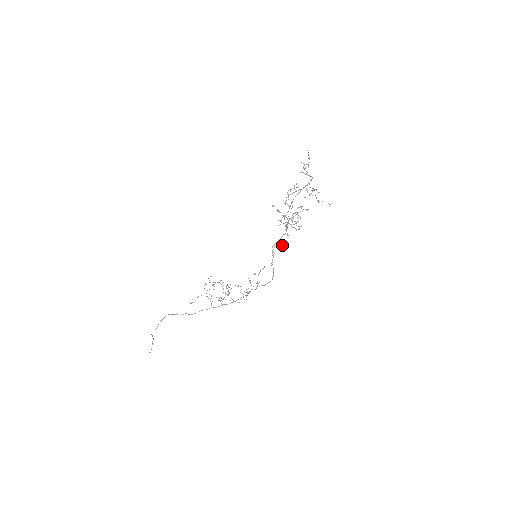
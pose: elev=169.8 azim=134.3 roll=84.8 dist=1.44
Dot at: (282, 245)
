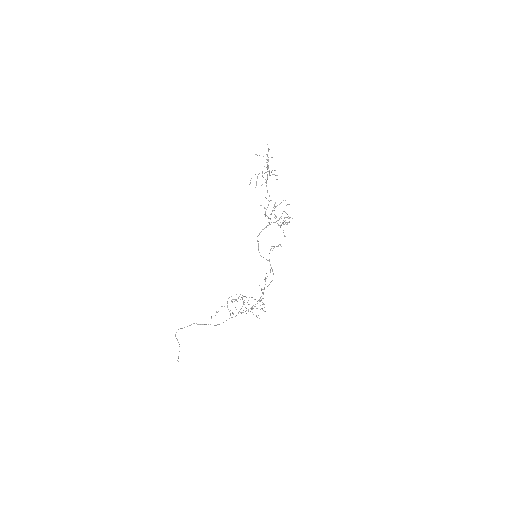
Dot at: occluded
